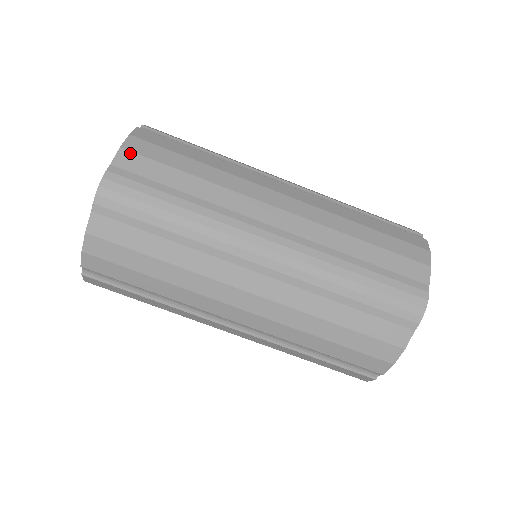
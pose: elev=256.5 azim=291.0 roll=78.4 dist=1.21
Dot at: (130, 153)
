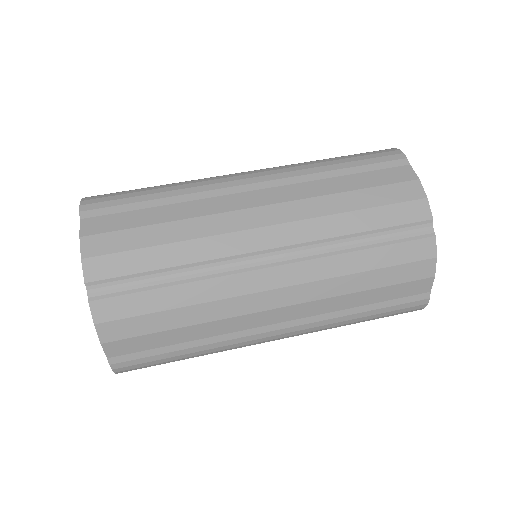
Dot at: occluded
